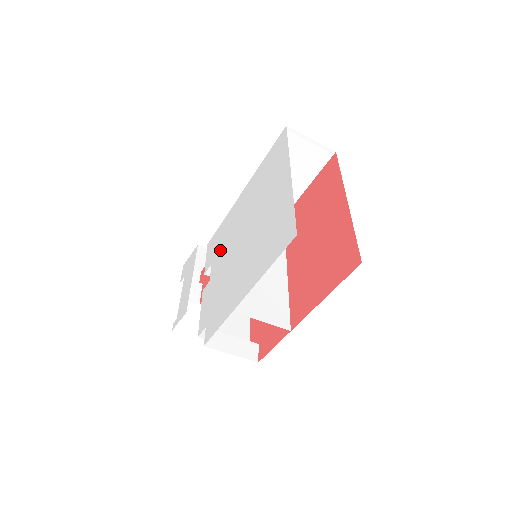
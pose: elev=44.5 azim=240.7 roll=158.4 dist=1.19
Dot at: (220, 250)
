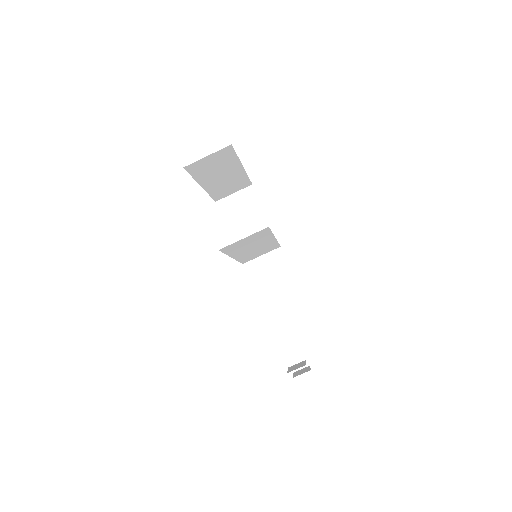
Dot at: occluded
